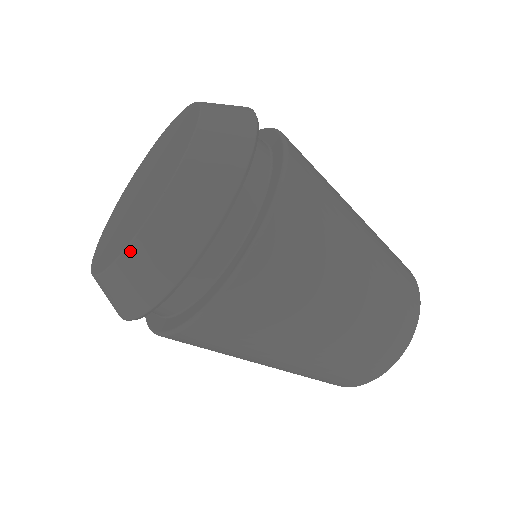
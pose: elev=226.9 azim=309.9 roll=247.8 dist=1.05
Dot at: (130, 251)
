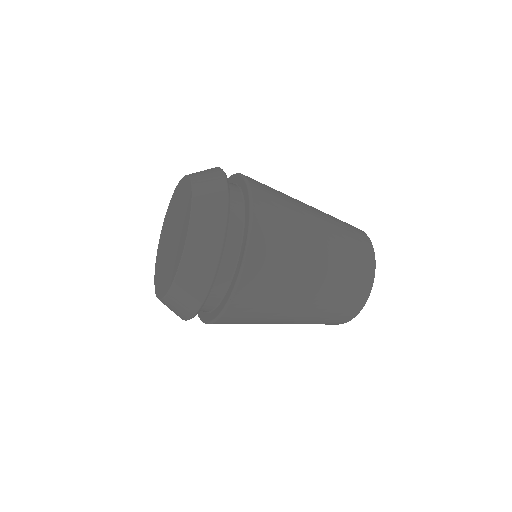
Dot at: (166, 300)
